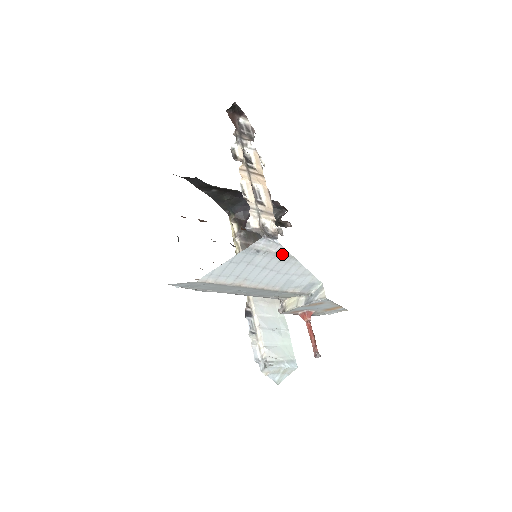
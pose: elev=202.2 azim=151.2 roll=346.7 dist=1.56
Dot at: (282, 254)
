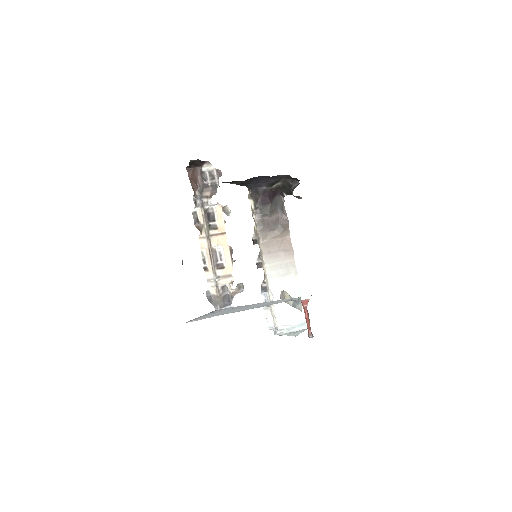
Dot at: (243, 306)
